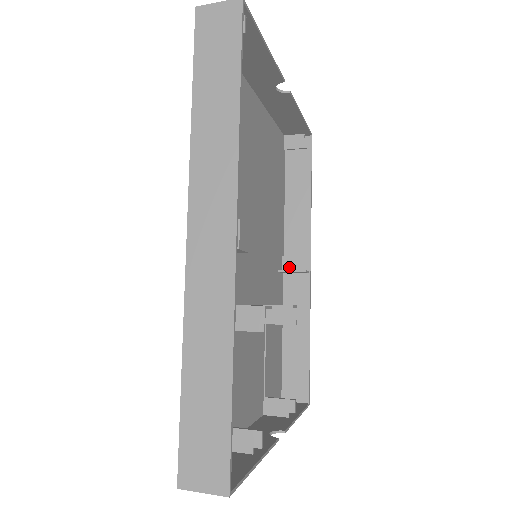
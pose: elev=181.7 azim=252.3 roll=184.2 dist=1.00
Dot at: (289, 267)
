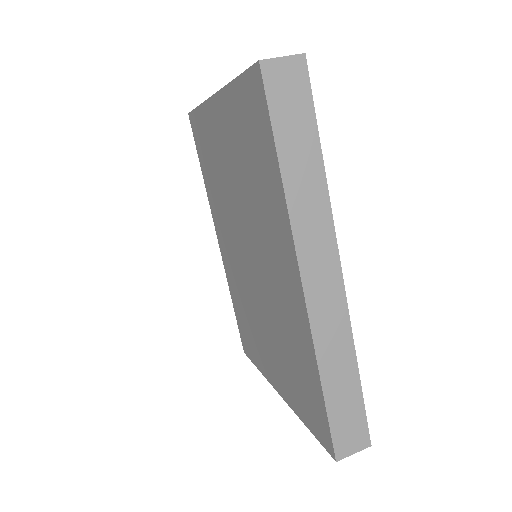
Dot at: occluded
